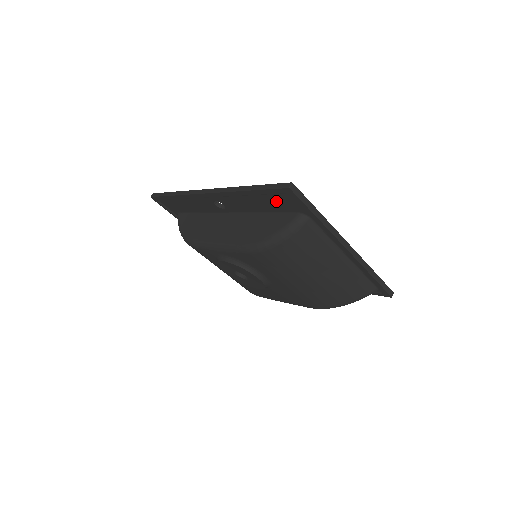
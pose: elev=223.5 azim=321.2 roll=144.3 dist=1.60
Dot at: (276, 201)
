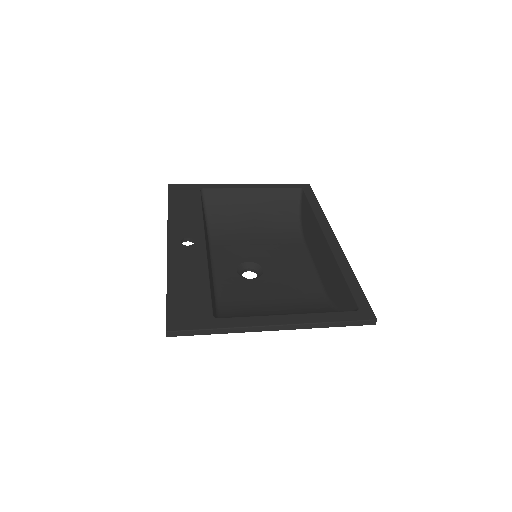
Dot at: occluded
